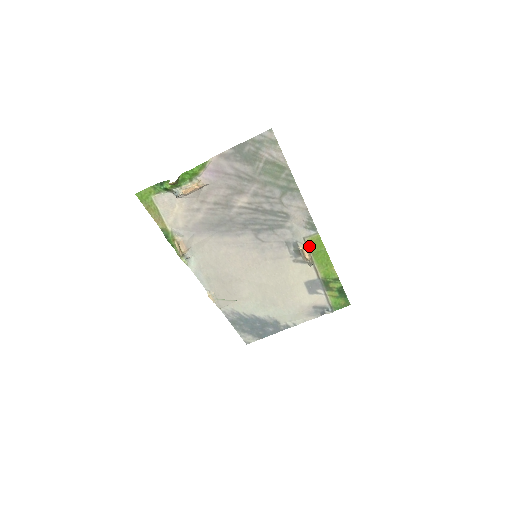
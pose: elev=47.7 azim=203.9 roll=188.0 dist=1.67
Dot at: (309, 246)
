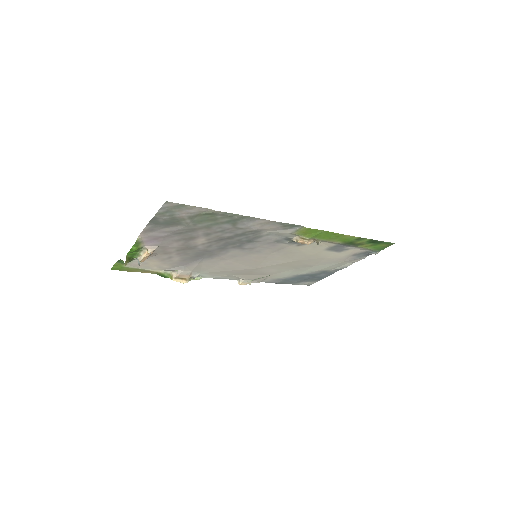
Dot at: (303, 236)
